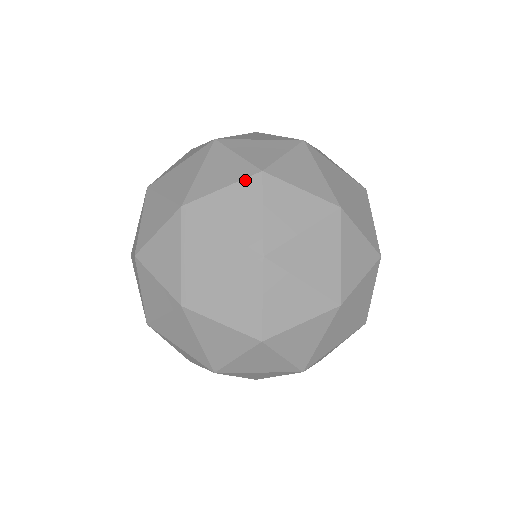
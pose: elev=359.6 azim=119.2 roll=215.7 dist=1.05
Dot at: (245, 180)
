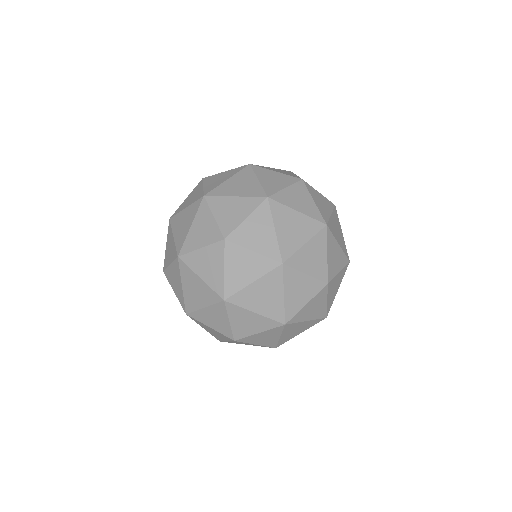
Dot at: (196, 187)
